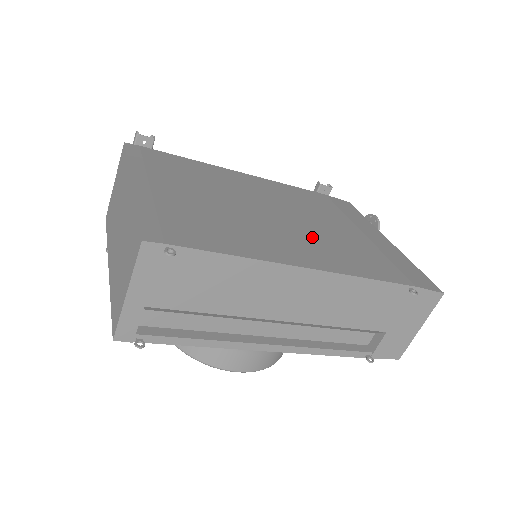
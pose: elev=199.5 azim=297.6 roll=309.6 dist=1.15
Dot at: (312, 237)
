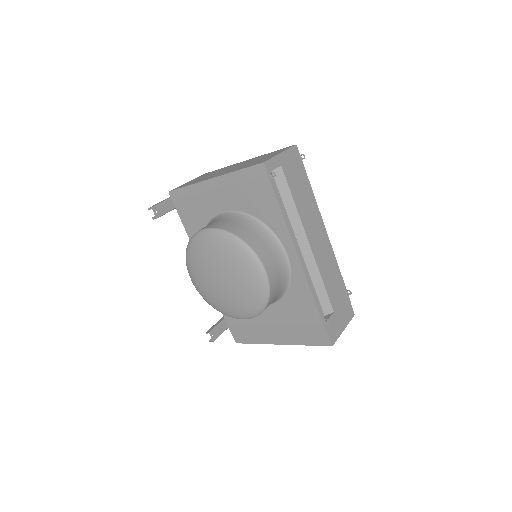
Dot at: occluded
